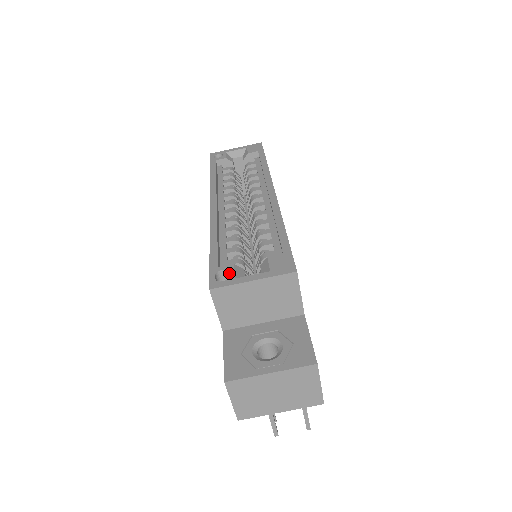
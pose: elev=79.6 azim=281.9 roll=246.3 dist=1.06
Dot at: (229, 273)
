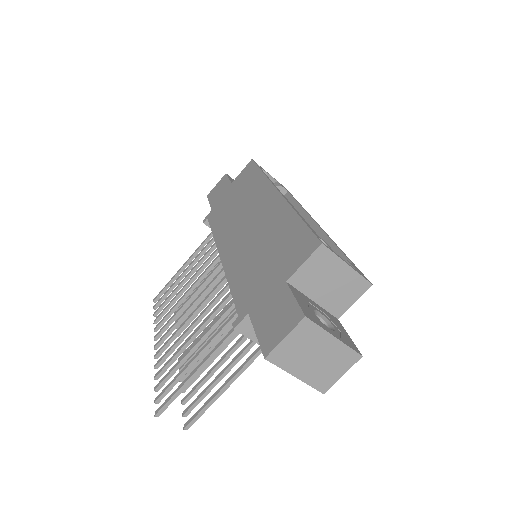
Dot at: (329, 246)
